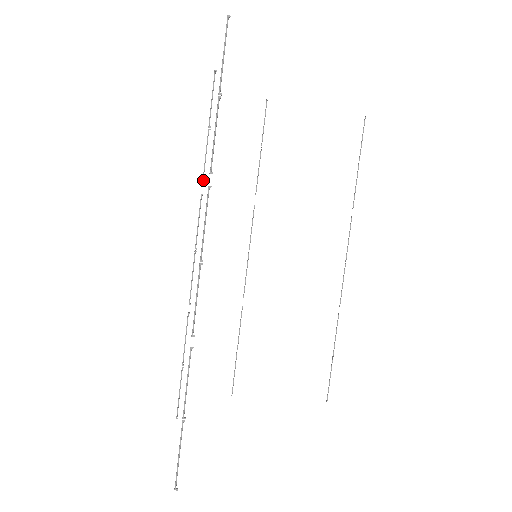
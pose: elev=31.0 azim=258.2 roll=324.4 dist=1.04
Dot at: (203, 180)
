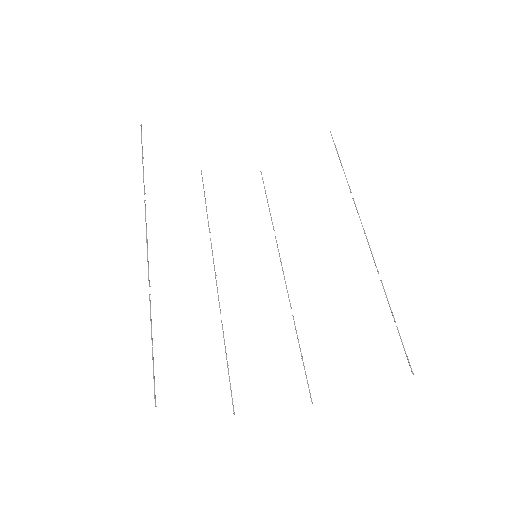
Dot at: (209, 230)
